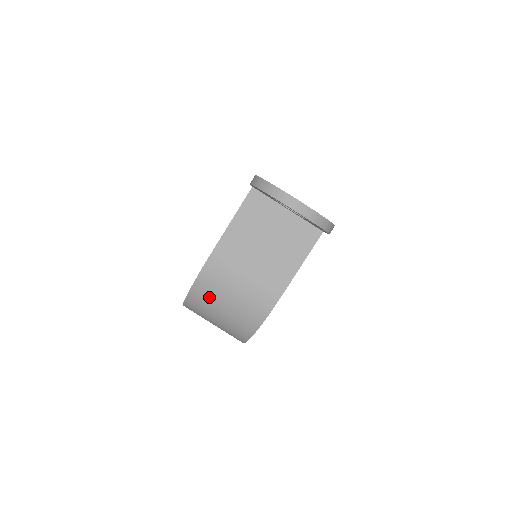
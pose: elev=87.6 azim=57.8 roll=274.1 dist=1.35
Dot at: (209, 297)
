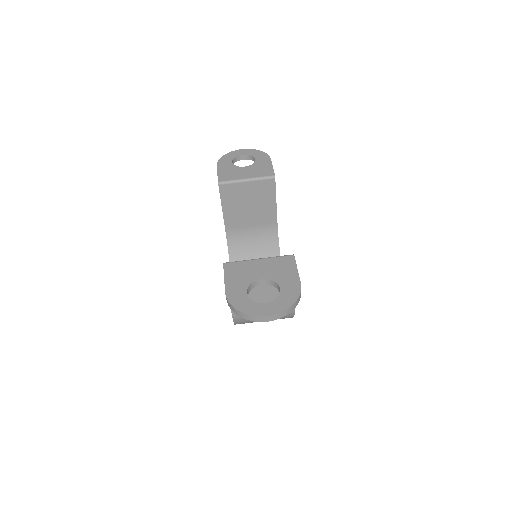
Dot at: (250, 322)
